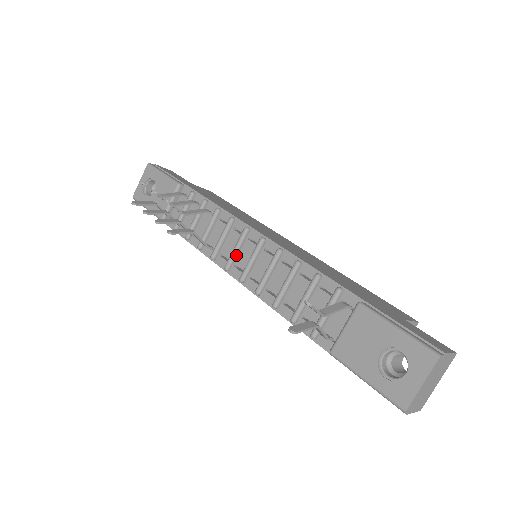
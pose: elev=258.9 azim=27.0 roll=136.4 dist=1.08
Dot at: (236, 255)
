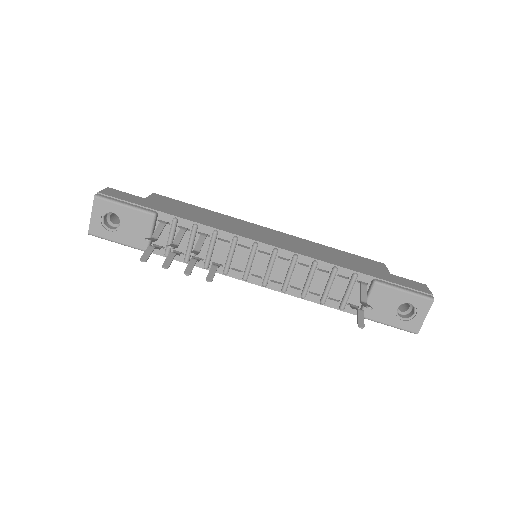
Dot at: (251, 267)
